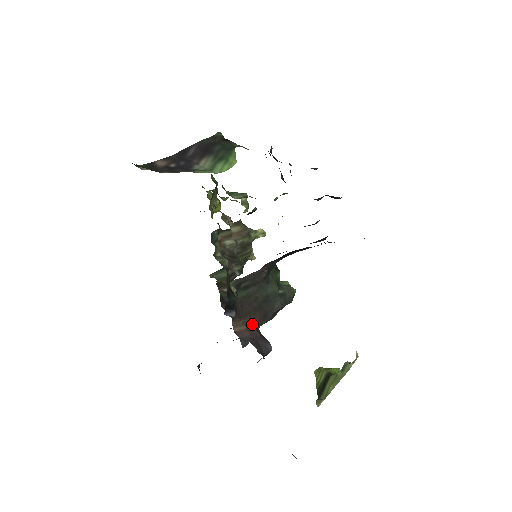
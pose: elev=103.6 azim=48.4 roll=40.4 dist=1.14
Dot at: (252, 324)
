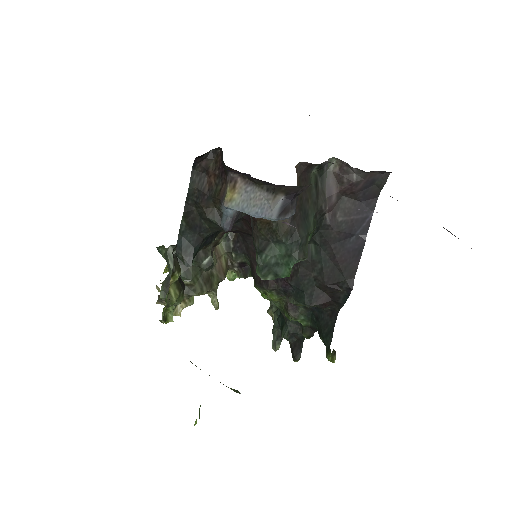
Dot at: occluded
